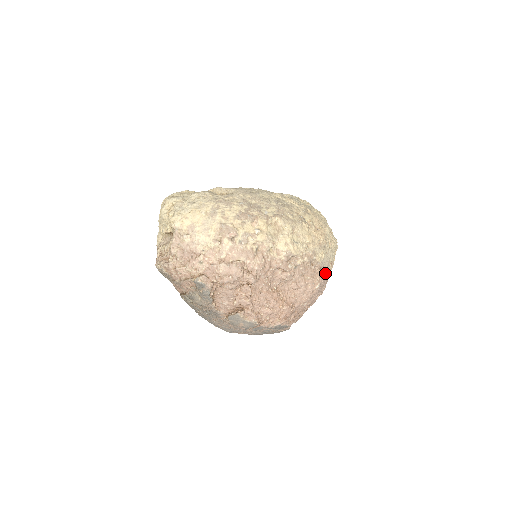
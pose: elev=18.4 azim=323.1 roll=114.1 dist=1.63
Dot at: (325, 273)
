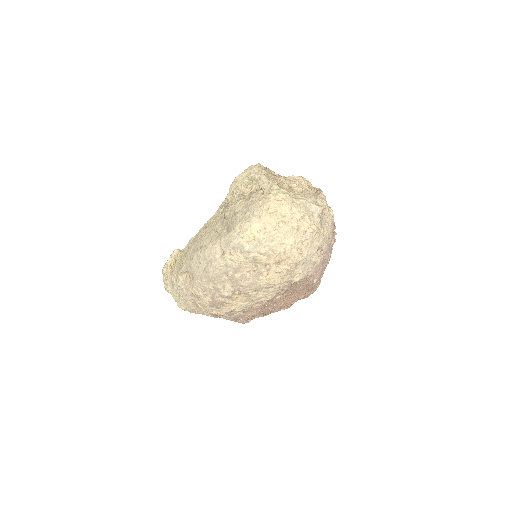
Dot at: (315, 269)
